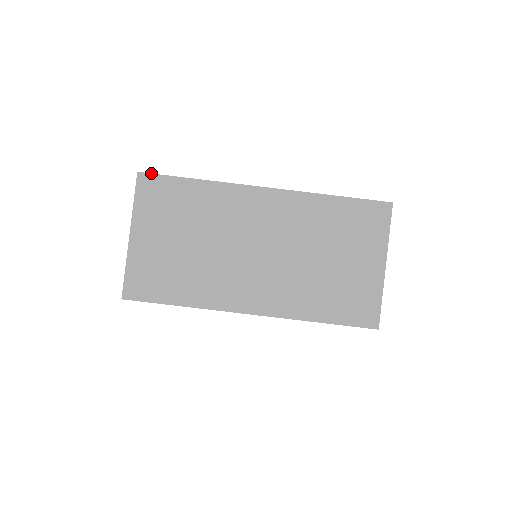
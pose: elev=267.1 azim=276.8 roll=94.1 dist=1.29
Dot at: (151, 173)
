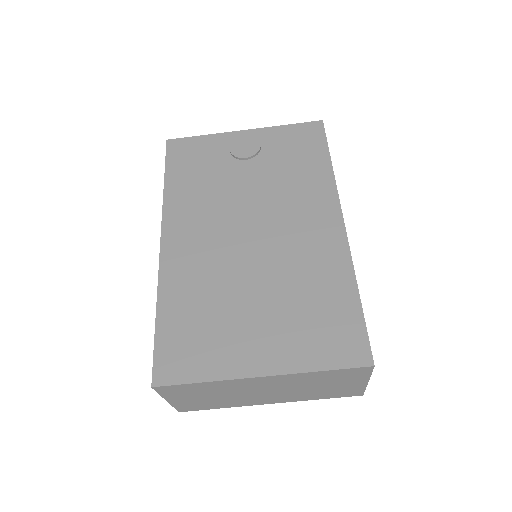
Dot at: (163, 386)
